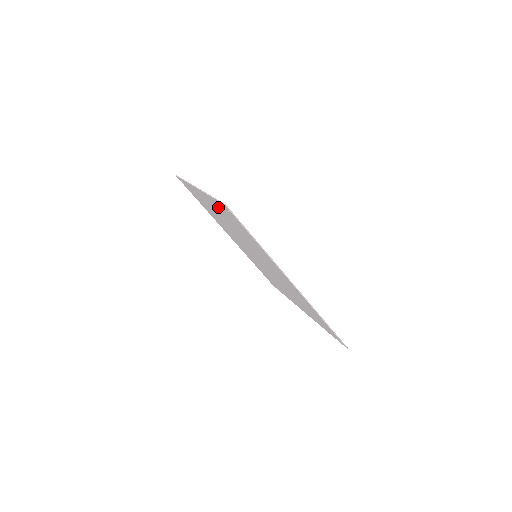
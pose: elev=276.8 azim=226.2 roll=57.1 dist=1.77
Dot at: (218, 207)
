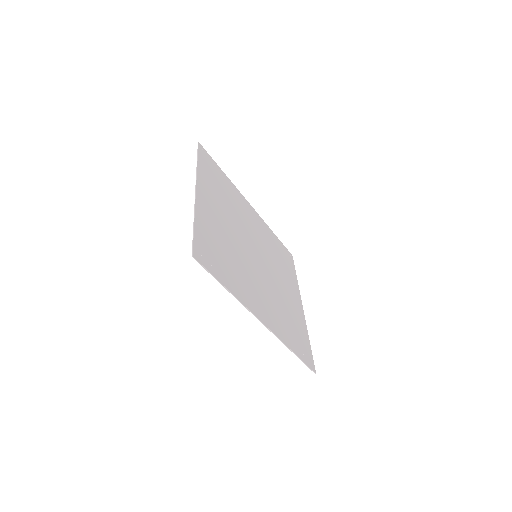
Dot at: (205, 228)
